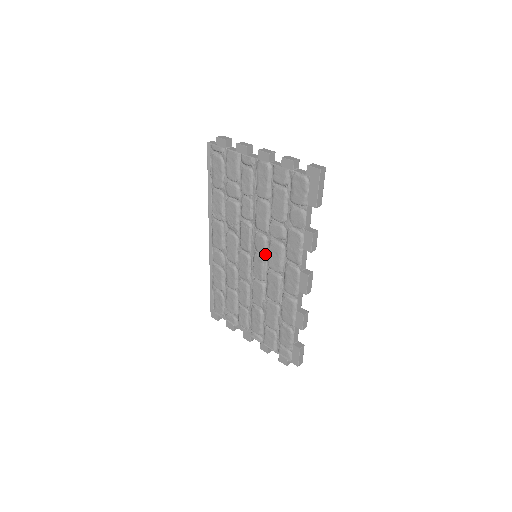
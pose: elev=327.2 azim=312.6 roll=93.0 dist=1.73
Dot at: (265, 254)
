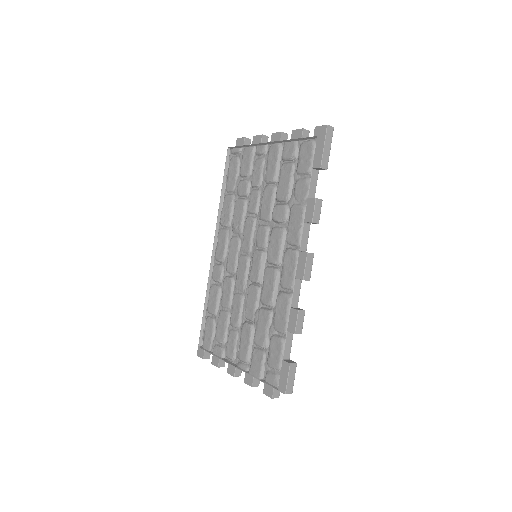
Dot at: (265, 248)
